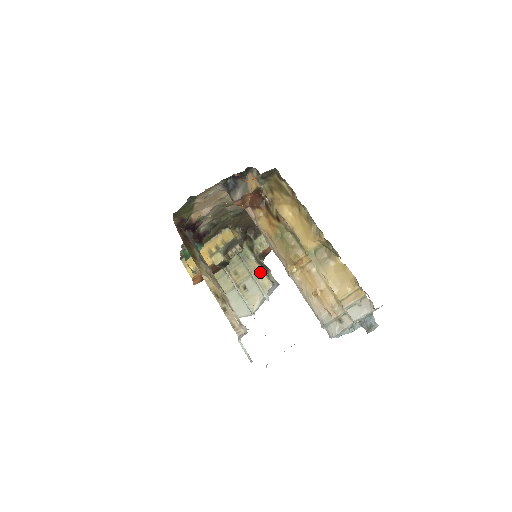
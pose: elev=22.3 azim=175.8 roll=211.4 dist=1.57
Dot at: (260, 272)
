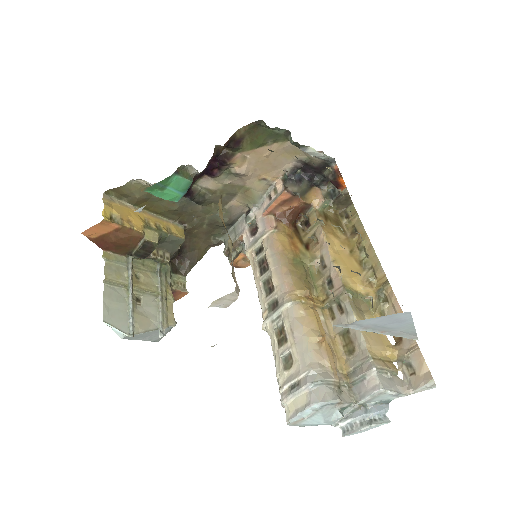
Dot at: (170, 301)
